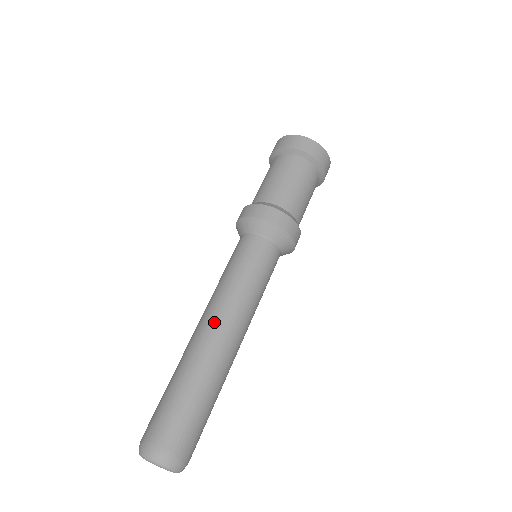
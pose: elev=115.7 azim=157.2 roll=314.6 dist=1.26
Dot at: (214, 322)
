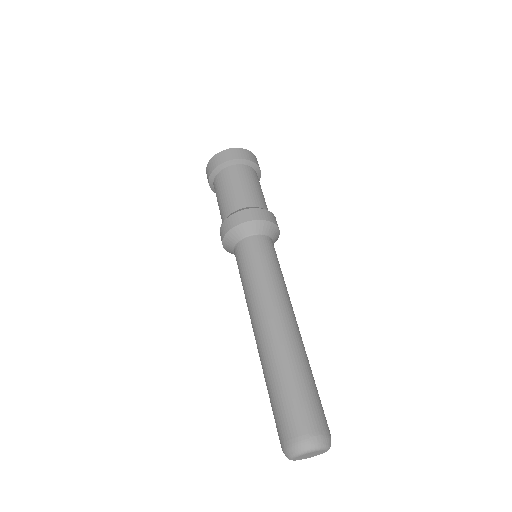
Dot at: (261, 321)
